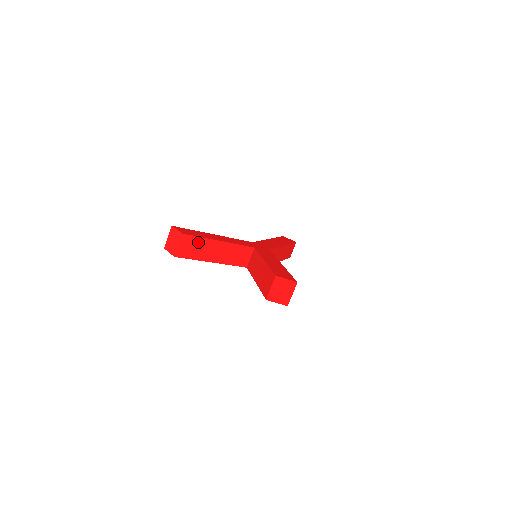
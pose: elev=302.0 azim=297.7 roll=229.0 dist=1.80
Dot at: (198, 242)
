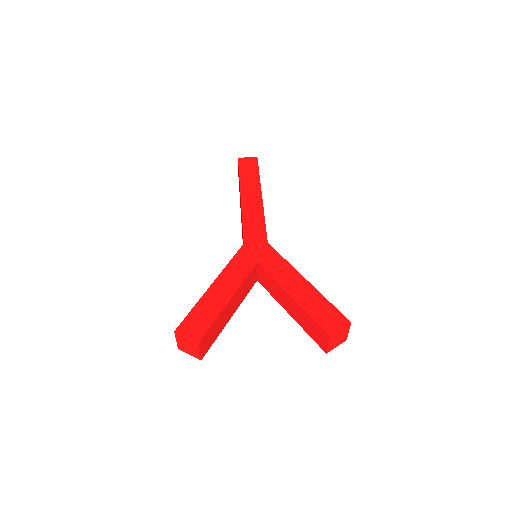
Dot at: (213, 327)
